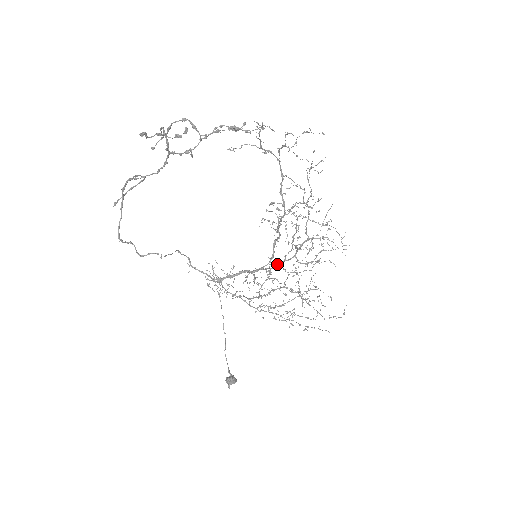
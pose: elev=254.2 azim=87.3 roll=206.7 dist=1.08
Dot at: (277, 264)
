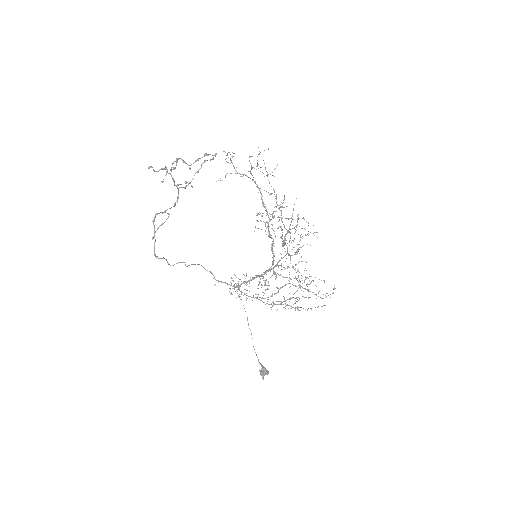
Dot at: (277, 263)
